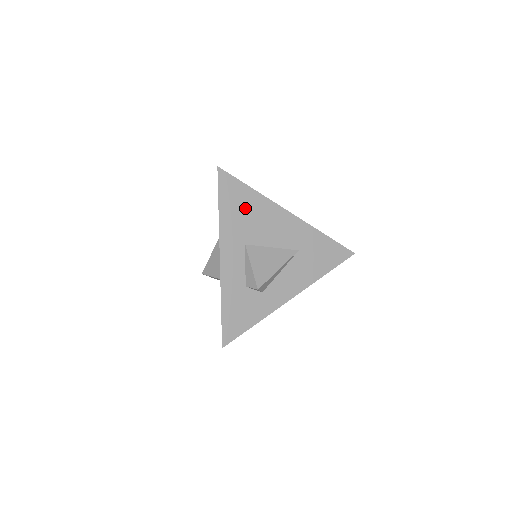
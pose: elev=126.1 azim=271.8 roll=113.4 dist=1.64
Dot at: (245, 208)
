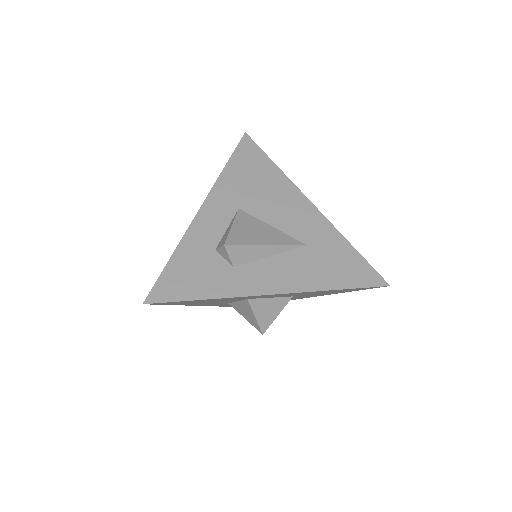
Dot at: (257, 176)
